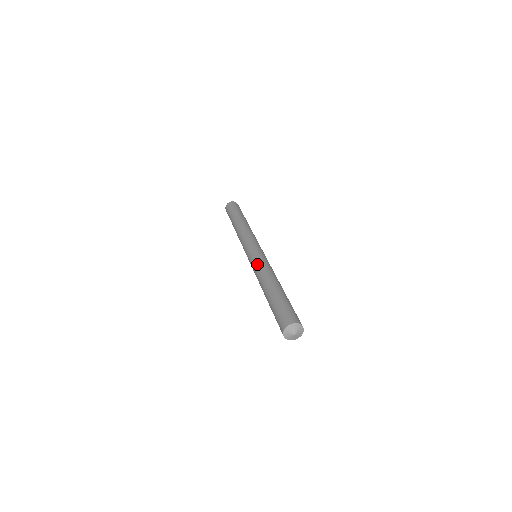
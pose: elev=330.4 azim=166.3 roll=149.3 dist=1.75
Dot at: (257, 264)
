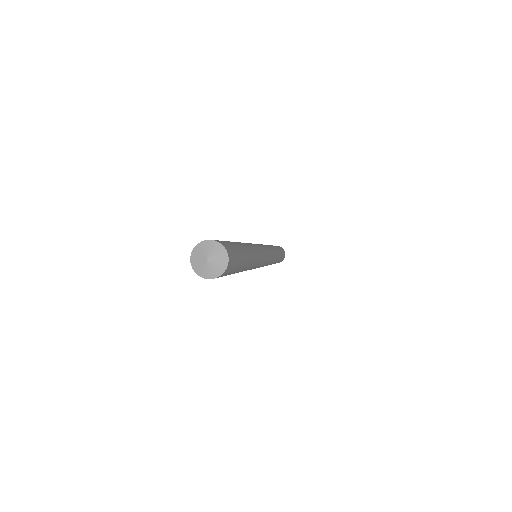
Dot at: occluded
